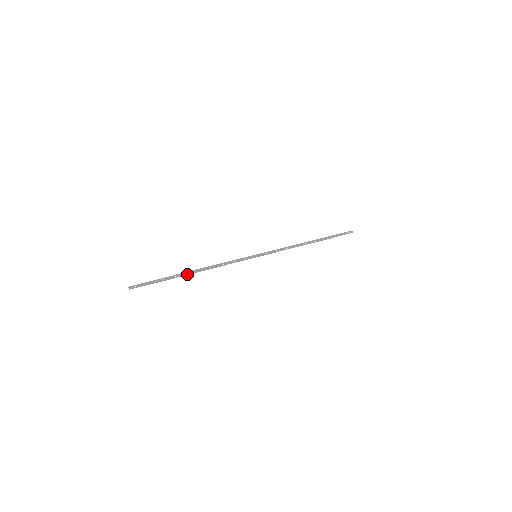
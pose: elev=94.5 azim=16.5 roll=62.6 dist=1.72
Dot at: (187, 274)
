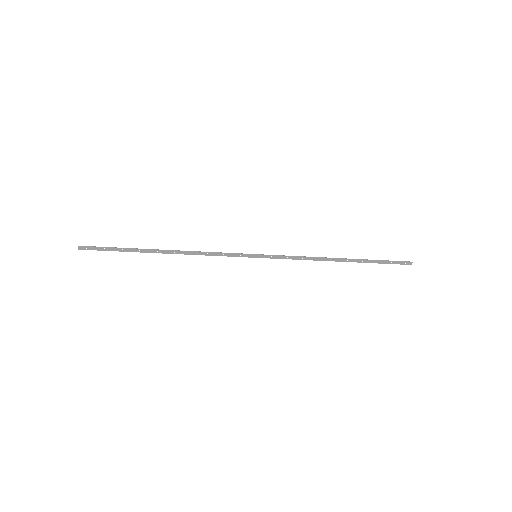
Dot at: (155, 252)
